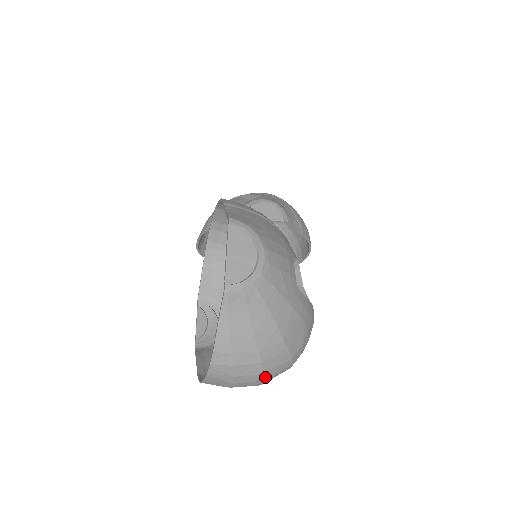
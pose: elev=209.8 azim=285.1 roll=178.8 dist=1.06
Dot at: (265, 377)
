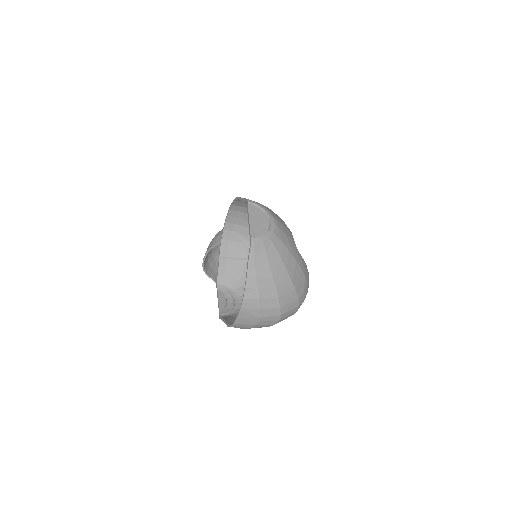
Dot at: (281, 312)
